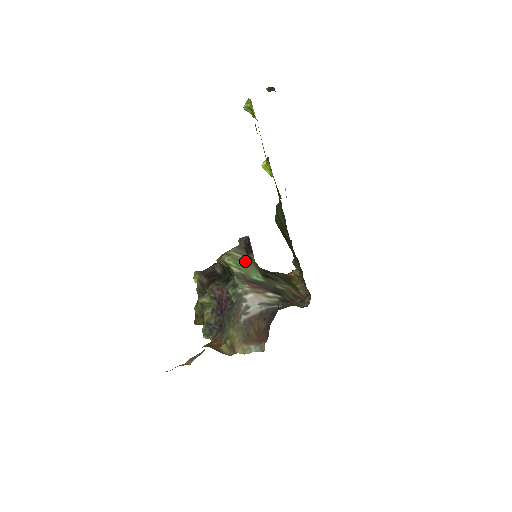
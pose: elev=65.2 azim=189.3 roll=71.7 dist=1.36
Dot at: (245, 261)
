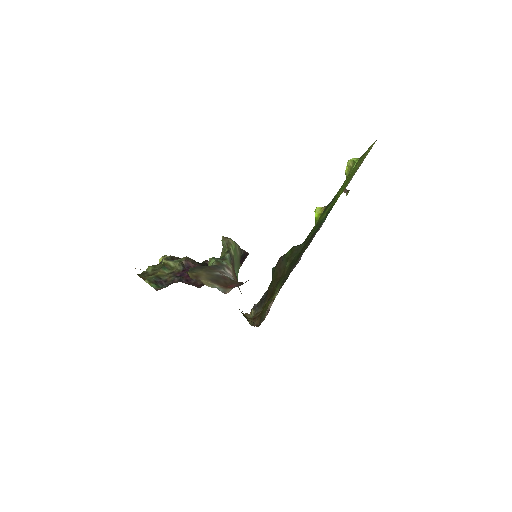
Dot at: (238, 258)
